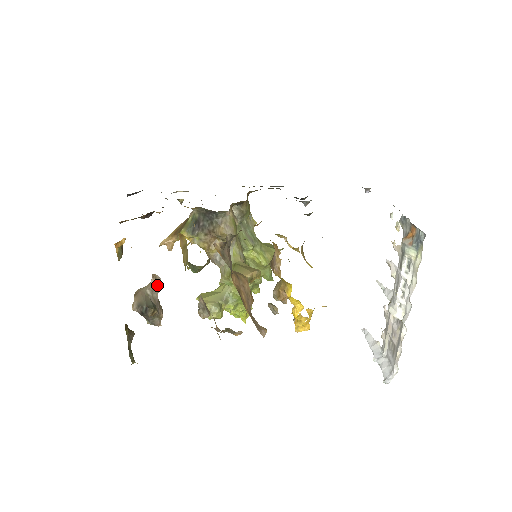
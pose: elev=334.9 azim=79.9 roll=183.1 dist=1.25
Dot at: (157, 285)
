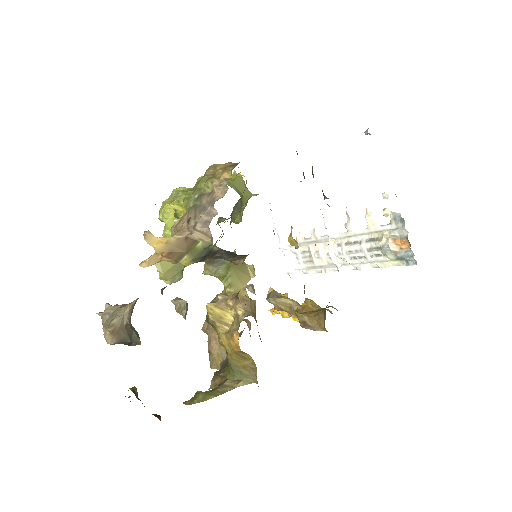
Dot at: occluded
